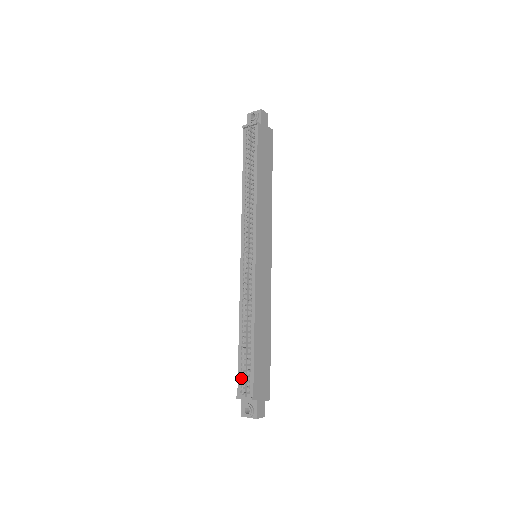
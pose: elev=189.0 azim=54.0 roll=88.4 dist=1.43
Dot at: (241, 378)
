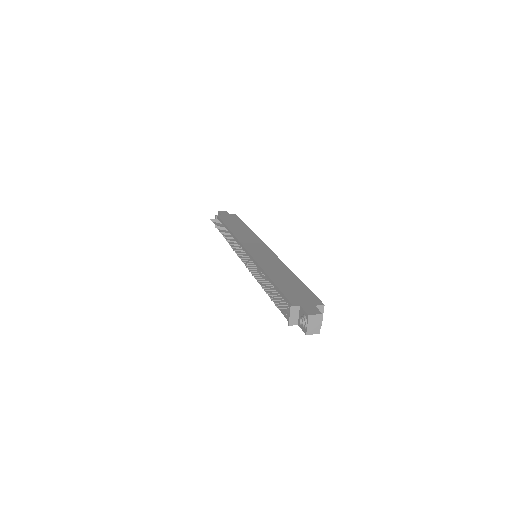
Dot at: (283, 311)
